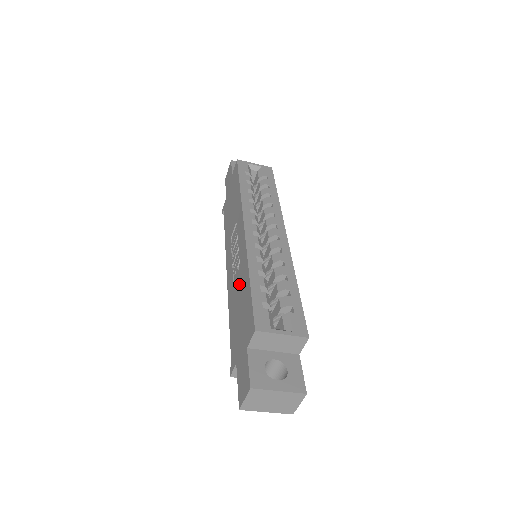
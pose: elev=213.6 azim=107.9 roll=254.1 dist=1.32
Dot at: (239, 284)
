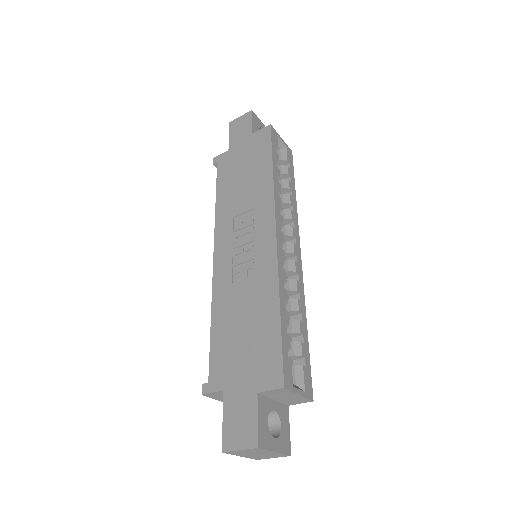
Dot at: (249, 297)
